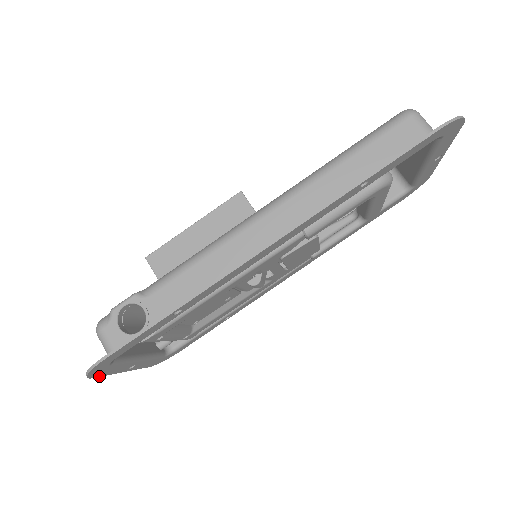
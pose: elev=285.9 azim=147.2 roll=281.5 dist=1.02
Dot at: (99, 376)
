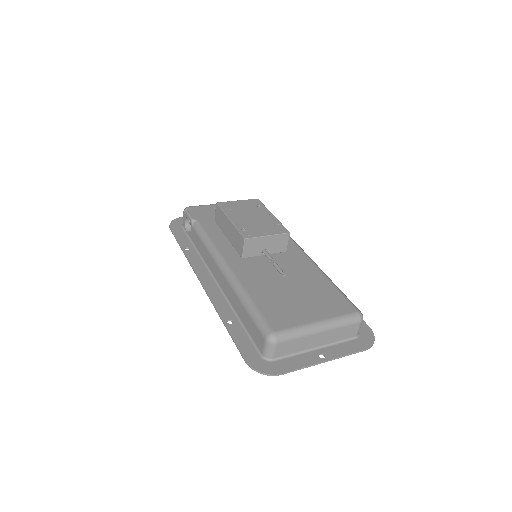
Dot at: occluded
